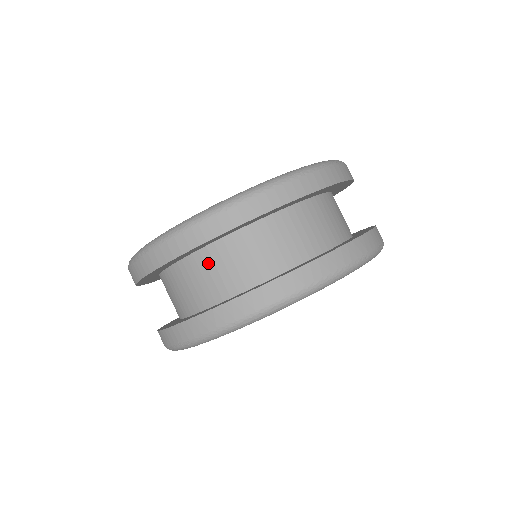
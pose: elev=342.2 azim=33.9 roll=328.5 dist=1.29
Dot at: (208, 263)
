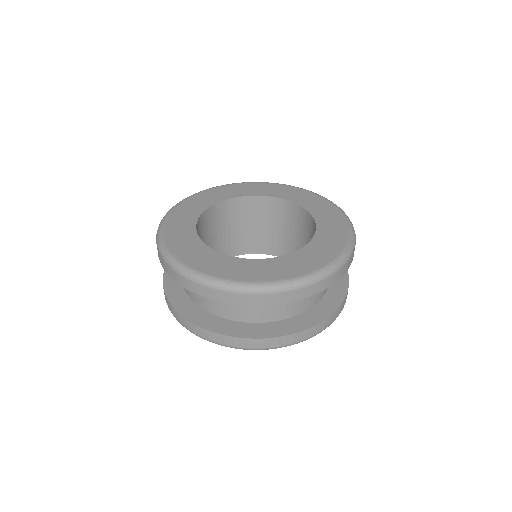
Dot at: occluded
